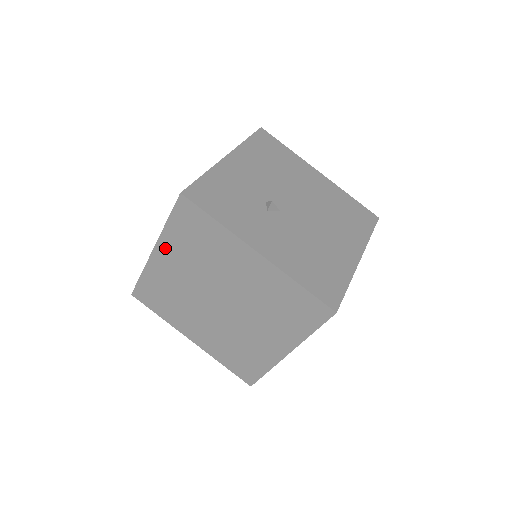
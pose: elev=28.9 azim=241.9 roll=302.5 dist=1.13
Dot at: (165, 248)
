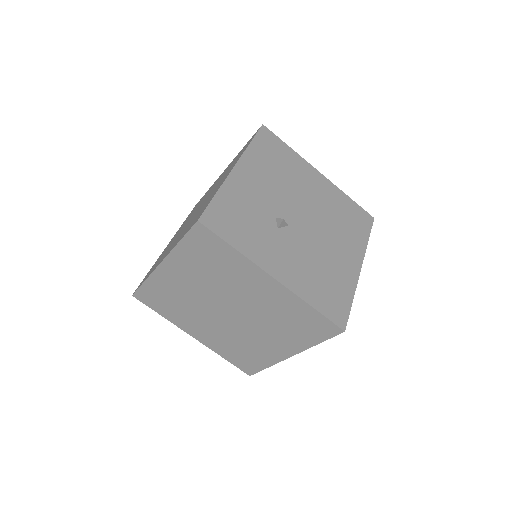
Dot at: (174, 263)
